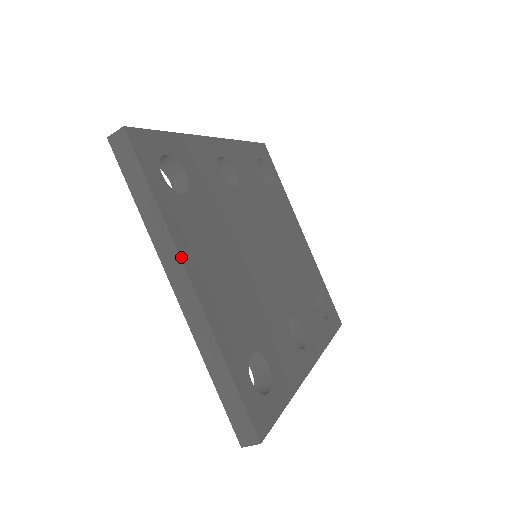
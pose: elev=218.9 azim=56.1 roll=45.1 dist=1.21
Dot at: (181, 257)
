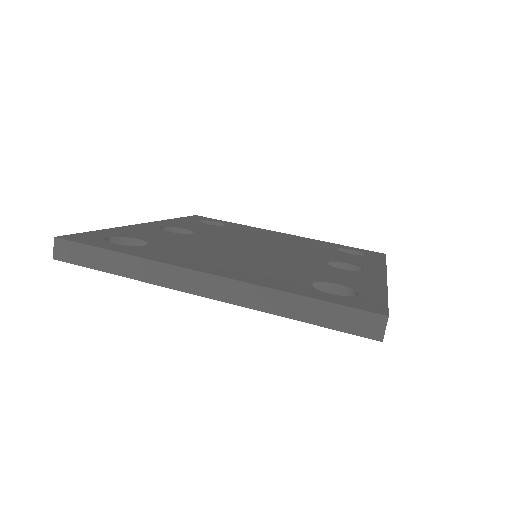
Dot at: (177, 266)
